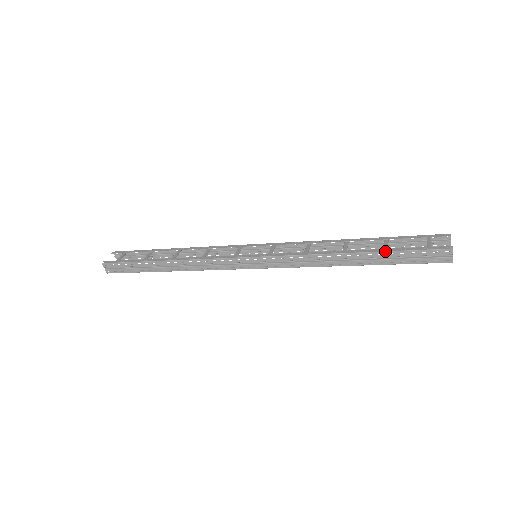
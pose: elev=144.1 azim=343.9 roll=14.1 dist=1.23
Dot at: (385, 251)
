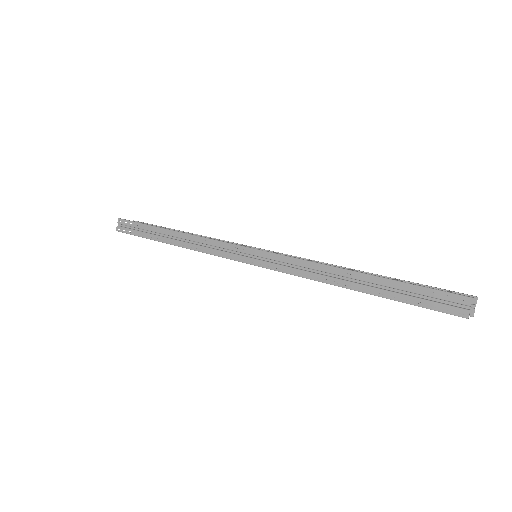
Dot at: (391, 279)
